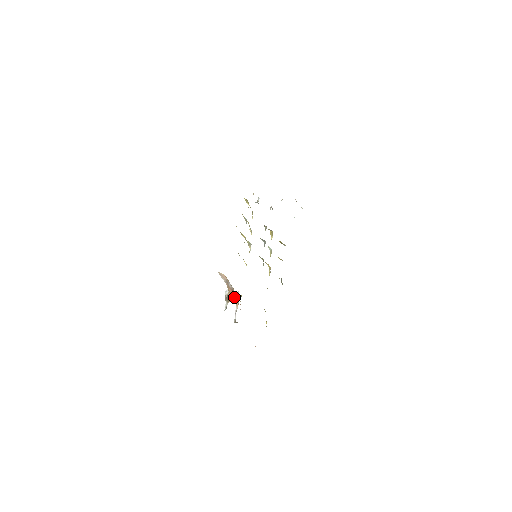
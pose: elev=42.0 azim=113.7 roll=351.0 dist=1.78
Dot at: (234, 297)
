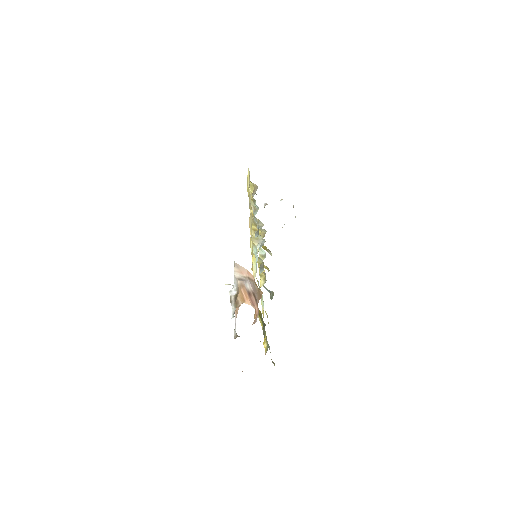
Dot at: (247, 302)
